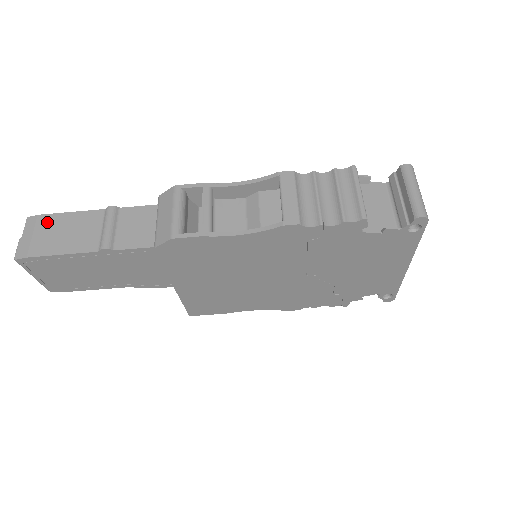
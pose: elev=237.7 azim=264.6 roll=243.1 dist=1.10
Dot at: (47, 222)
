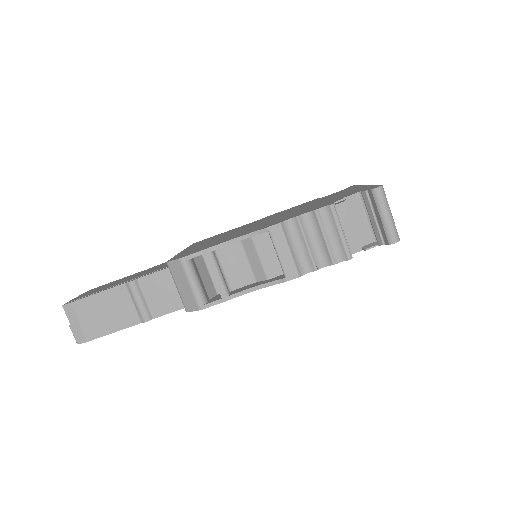
Dot at: (83, 308)
